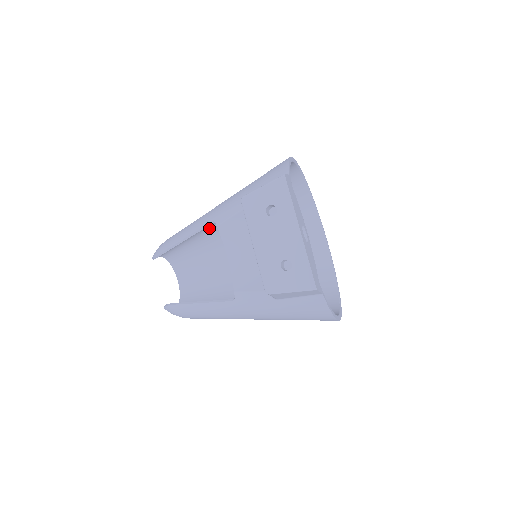
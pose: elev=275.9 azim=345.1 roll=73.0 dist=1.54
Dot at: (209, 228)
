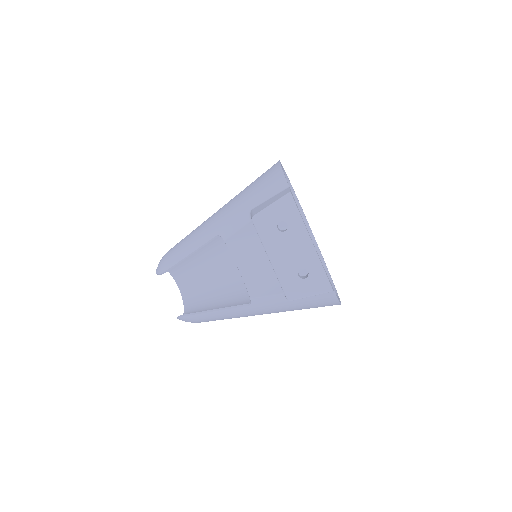
Dot at: occluded
